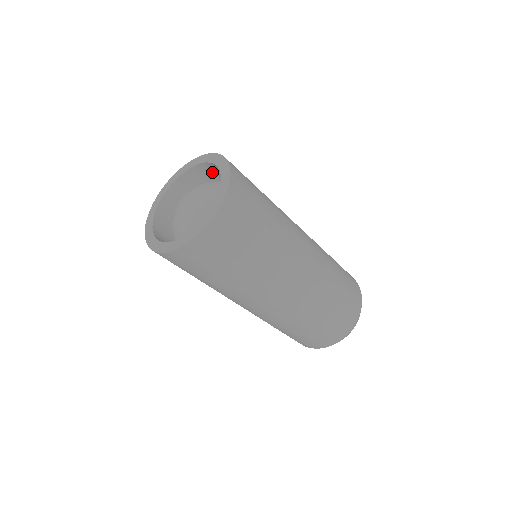
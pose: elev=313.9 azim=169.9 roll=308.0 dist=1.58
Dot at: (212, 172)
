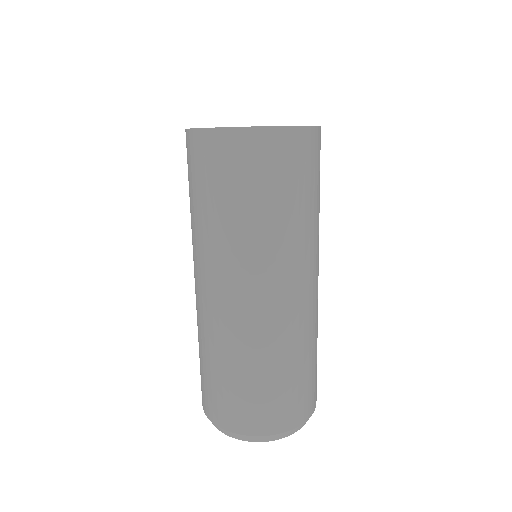
Dot at: occluded
